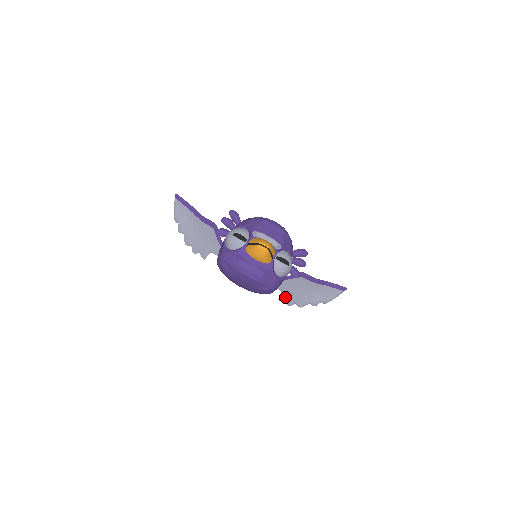
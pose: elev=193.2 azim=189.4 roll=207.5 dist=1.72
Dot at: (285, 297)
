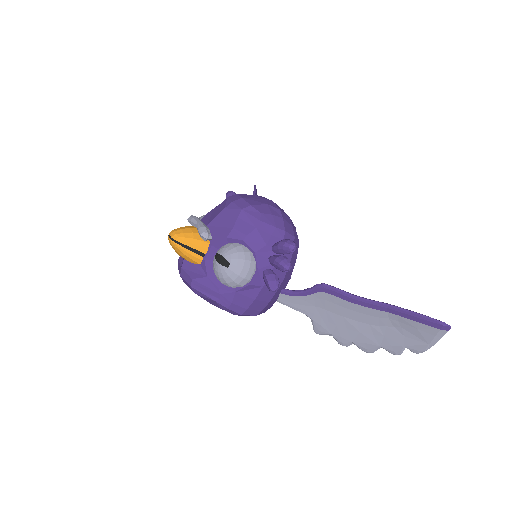
Dot at: (322, 328)
